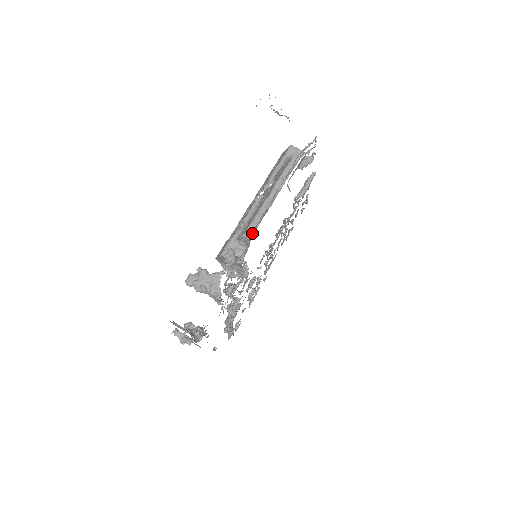
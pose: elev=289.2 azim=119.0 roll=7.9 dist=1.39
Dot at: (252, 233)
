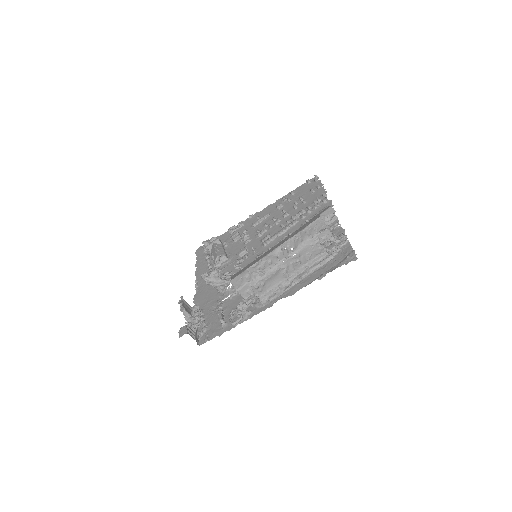
Dot at: (265, 300)
